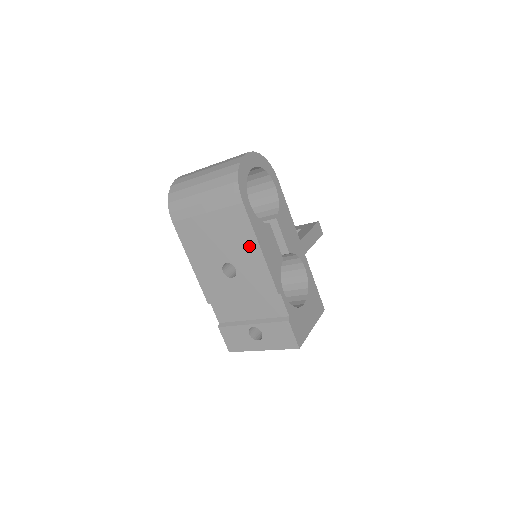
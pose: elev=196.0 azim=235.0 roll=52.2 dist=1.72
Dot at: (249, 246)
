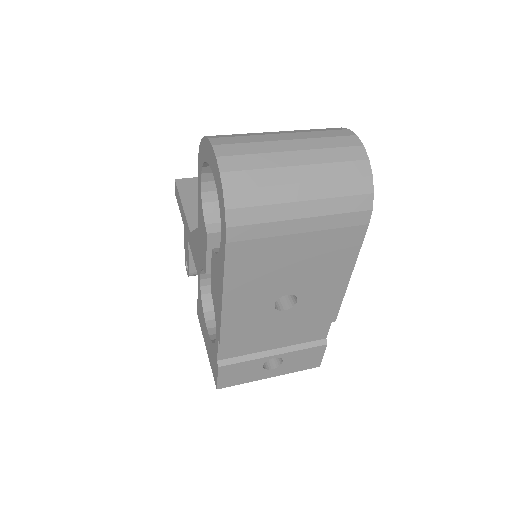
Dot at: (337, 274)
